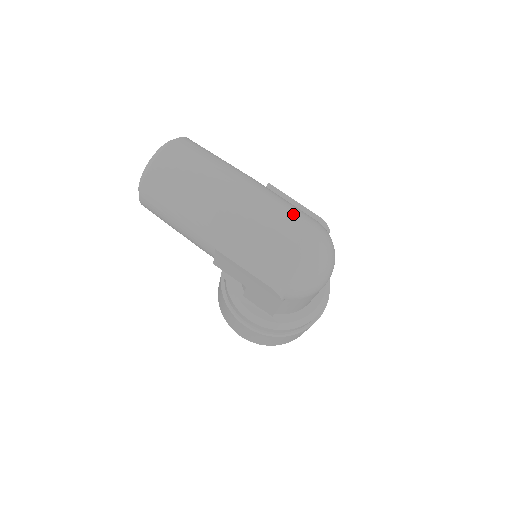
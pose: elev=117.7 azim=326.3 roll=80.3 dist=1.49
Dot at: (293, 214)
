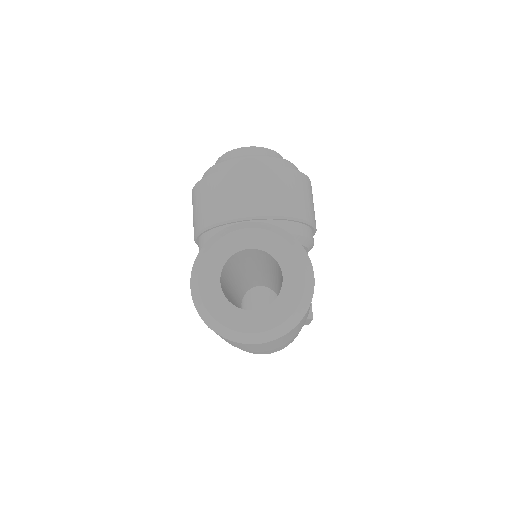
Dot at: occluded
